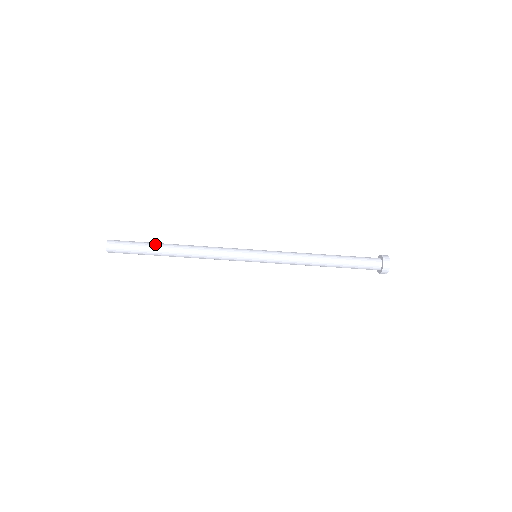
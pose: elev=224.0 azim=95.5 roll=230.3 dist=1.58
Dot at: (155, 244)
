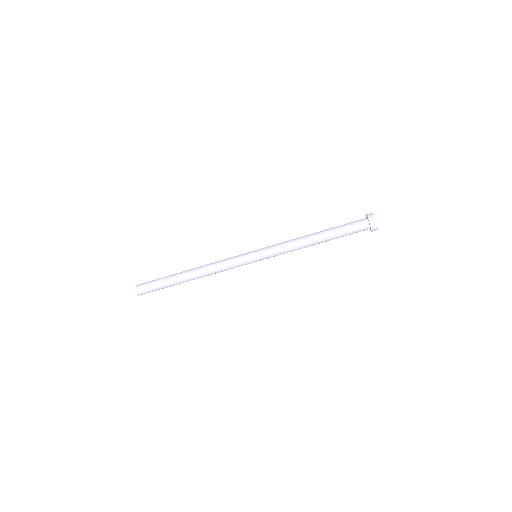
Dot at: (172, 275)
